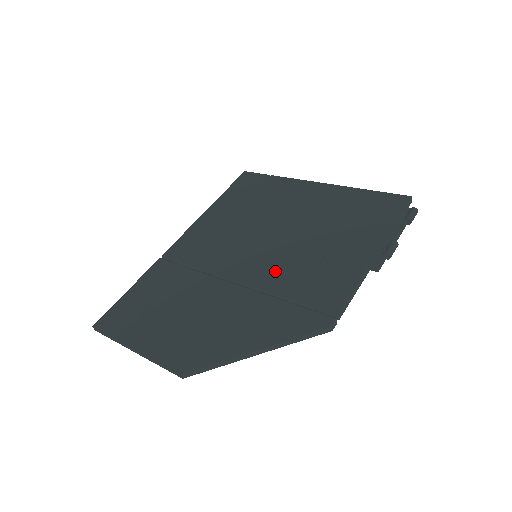
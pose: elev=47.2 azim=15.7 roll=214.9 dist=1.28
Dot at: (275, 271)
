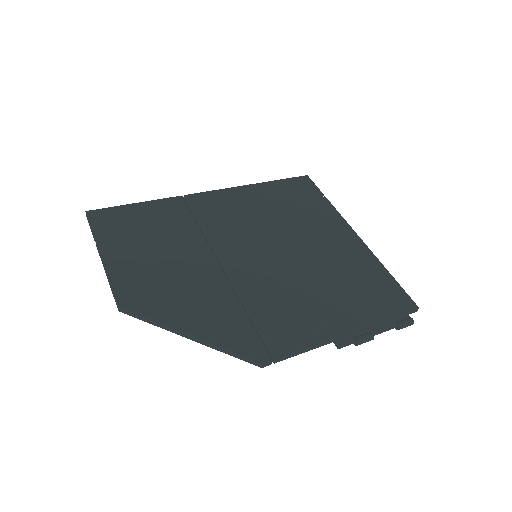
Dot at: (259, 281)
